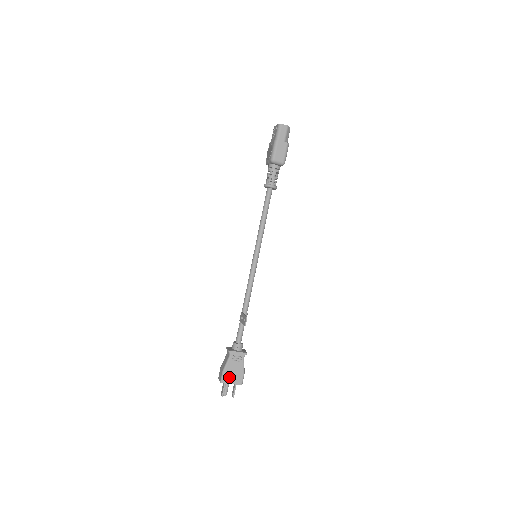
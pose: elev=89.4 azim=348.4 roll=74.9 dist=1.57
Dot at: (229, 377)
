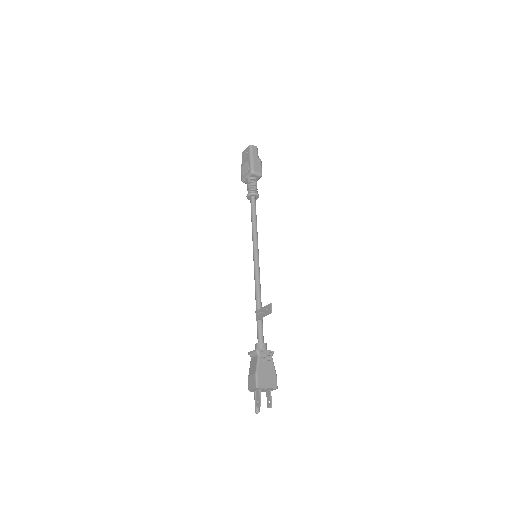
Dot at: (263, 380)
